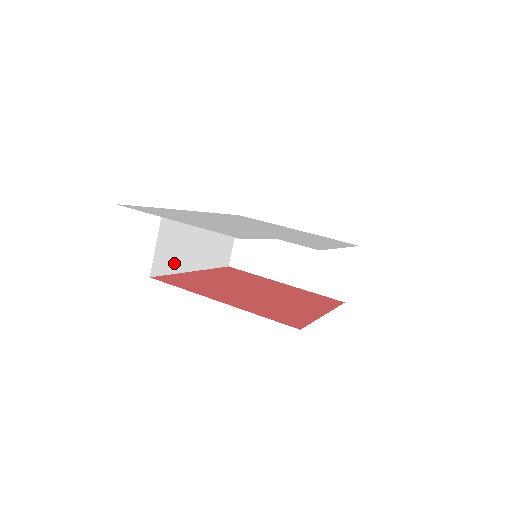
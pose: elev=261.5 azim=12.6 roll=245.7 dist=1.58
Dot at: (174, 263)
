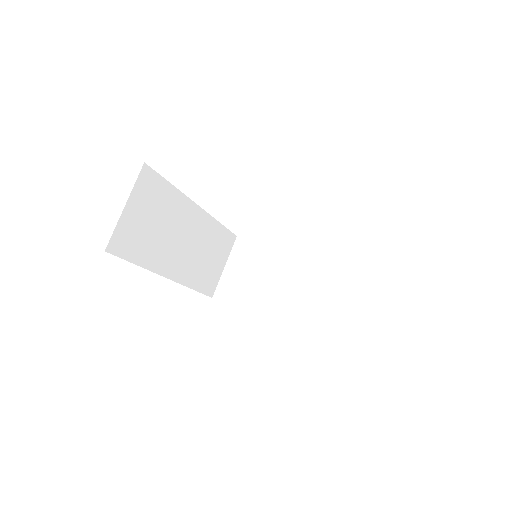
Dot at: (143, 251)
